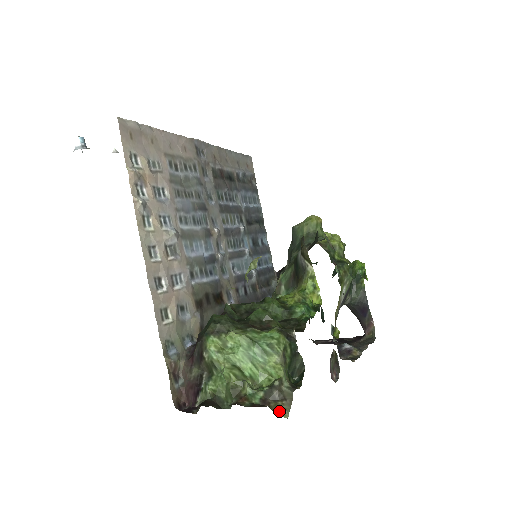
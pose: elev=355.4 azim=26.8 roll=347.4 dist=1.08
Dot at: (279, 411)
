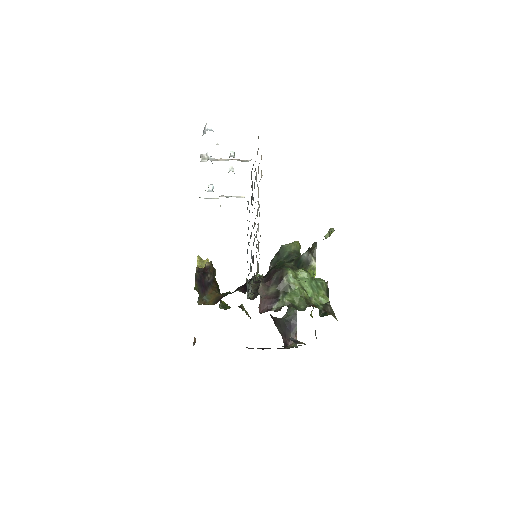
Dot at: (334, 316)
